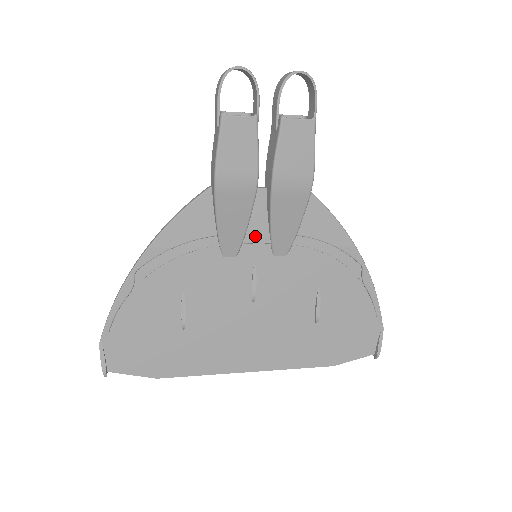
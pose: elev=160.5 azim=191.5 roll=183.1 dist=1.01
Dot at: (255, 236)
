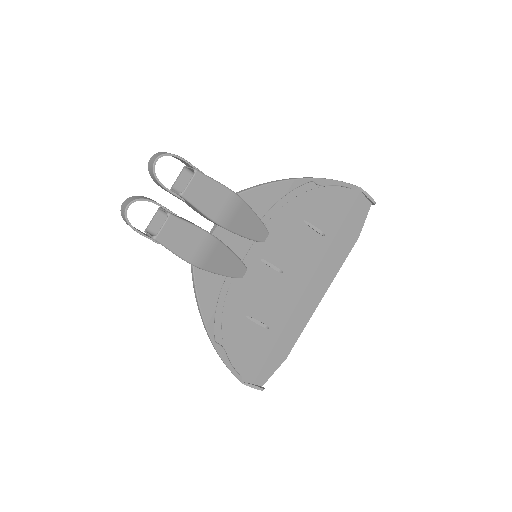
Dot at: (243, 250)
